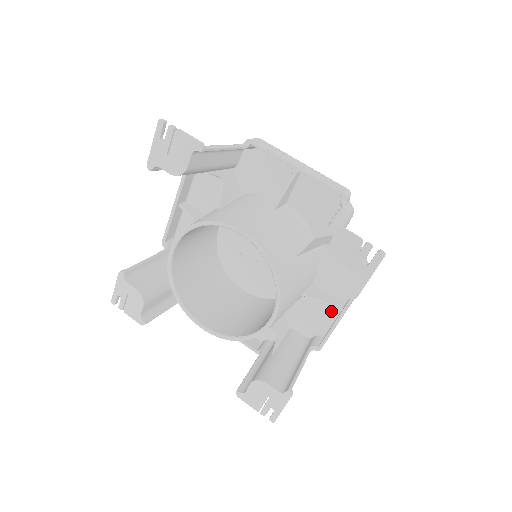
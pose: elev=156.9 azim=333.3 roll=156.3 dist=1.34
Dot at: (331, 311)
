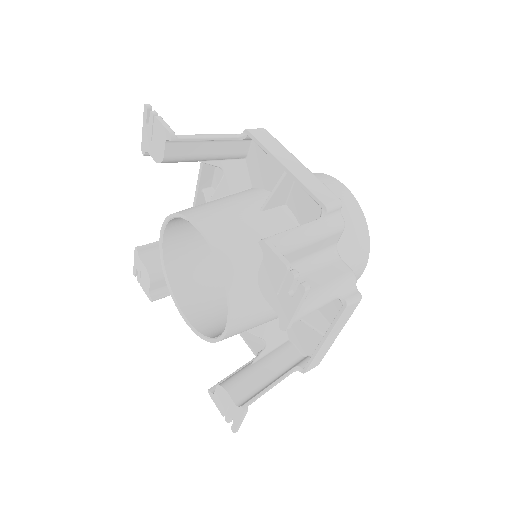
Dot at: occluded
